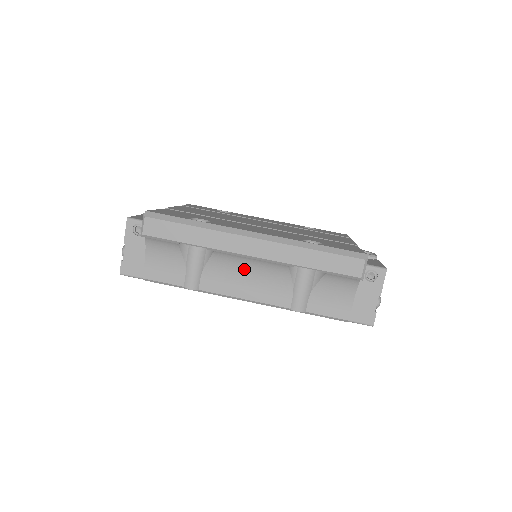
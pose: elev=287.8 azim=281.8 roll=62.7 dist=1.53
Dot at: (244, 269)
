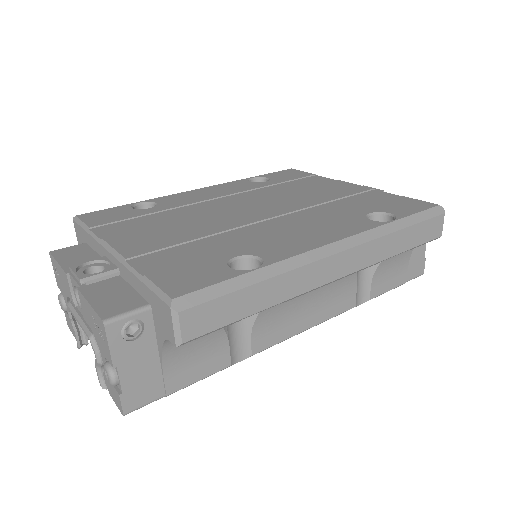
Dot at: (305, 294)
